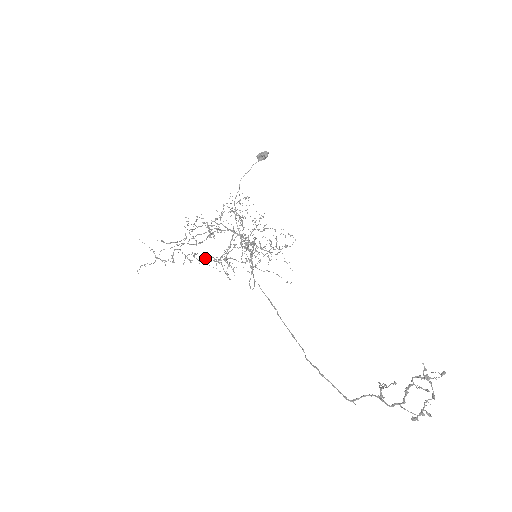
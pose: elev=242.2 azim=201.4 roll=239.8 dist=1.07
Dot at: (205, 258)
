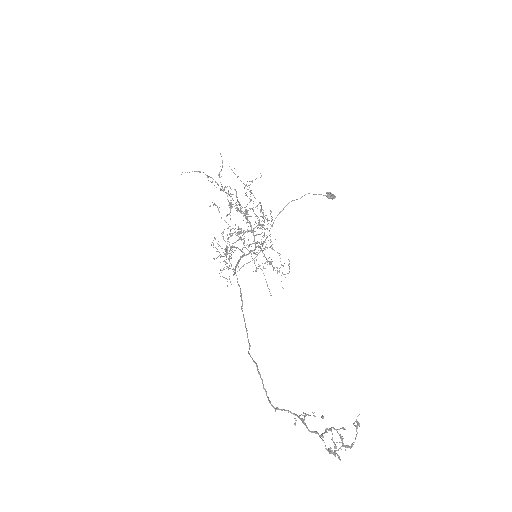
Dot at: (224, 220)
